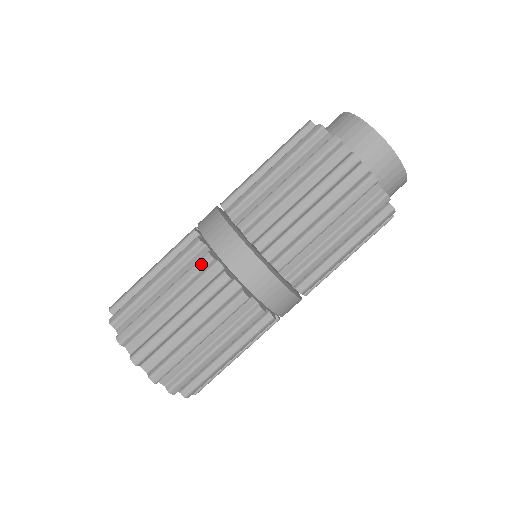
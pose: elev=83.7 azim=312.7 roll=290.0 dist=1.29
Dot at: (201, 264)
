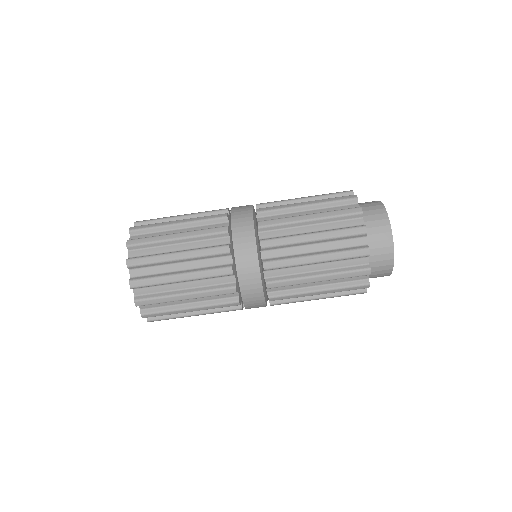
Dot at: (222, 273)
